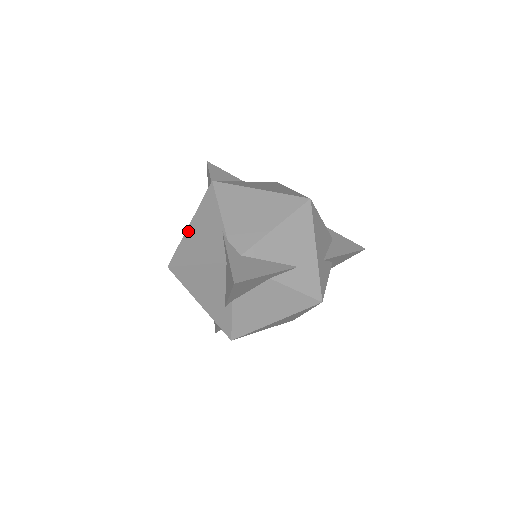
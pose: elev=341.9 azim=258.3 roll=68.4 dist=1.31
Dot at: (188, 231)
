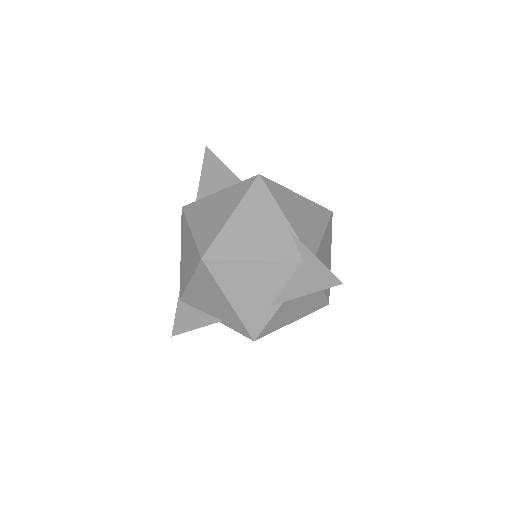
Dot at: (231, 222)
